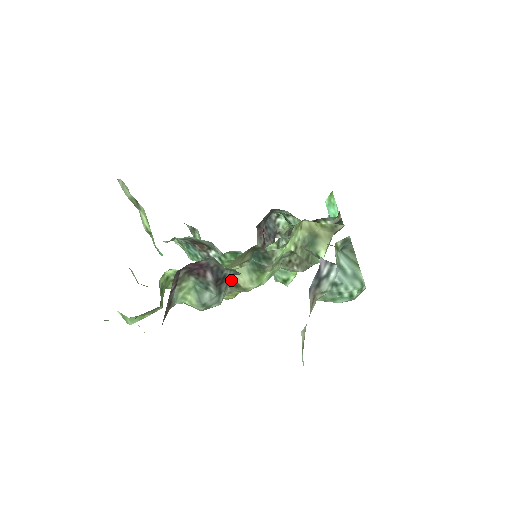
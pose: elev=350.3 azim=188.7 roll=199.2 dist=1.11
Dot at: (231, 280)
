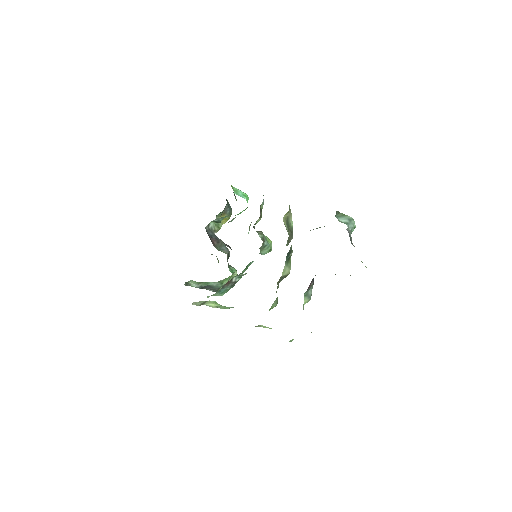
Dot at: occluded
